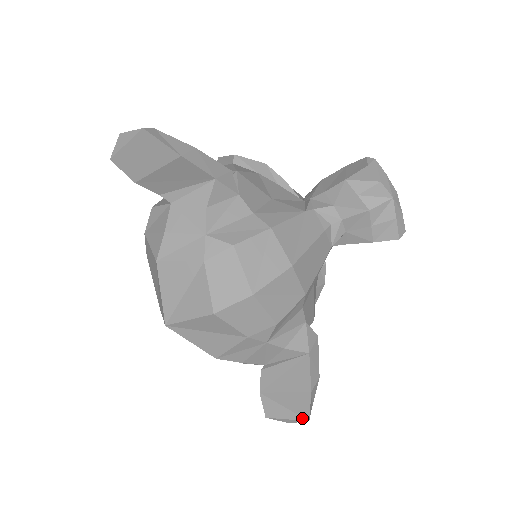
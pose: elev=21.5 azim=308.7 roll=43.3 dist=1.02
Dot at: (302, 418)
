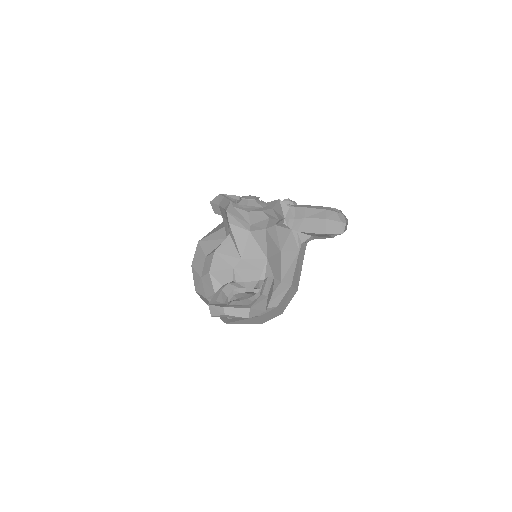
Dot at: occluded
